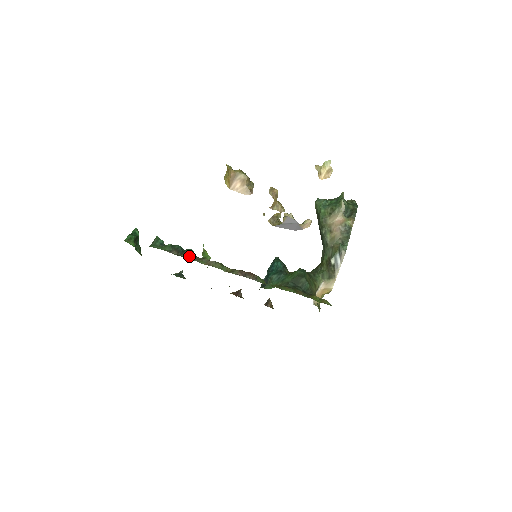
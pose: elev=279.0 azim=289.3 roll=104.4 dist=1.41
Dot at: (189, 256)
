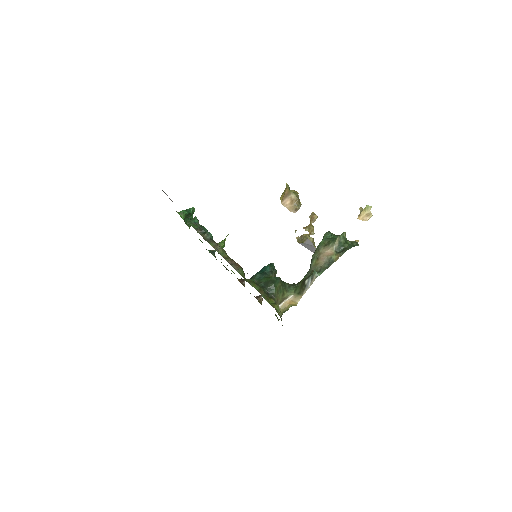
Dot at: (206, 237)
